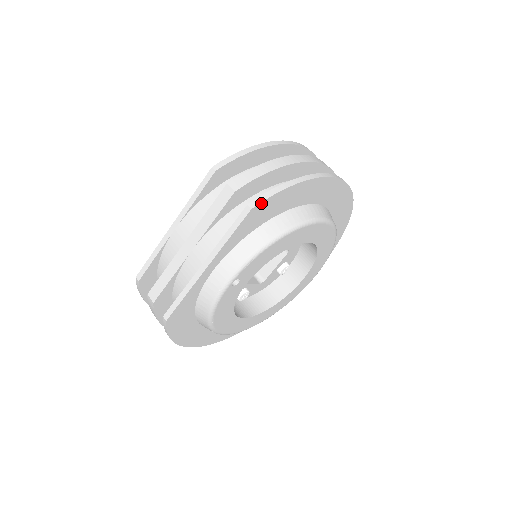
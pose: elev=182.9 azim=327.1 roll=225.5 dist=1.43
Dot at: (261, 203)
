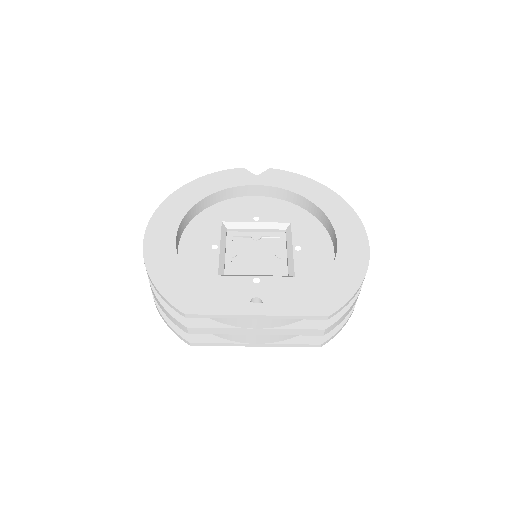
Dot at: (327, 341)
